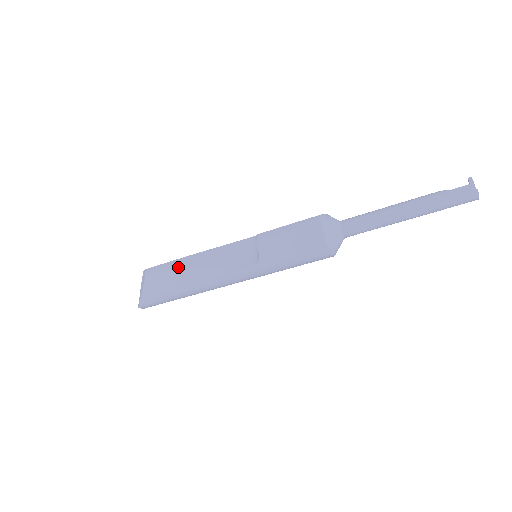
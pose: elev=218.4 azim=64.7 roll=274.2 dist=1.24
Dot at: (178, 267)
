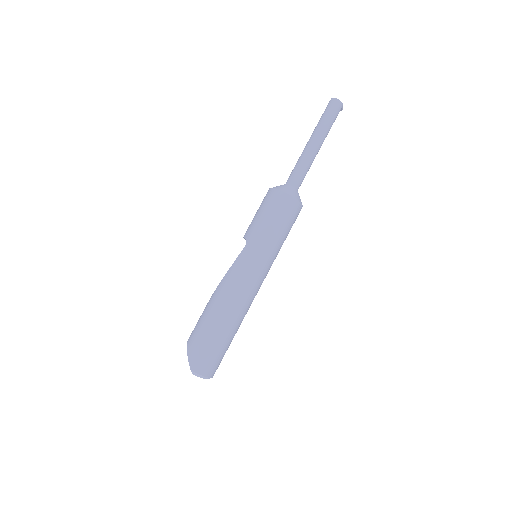
Dot at: occluded
